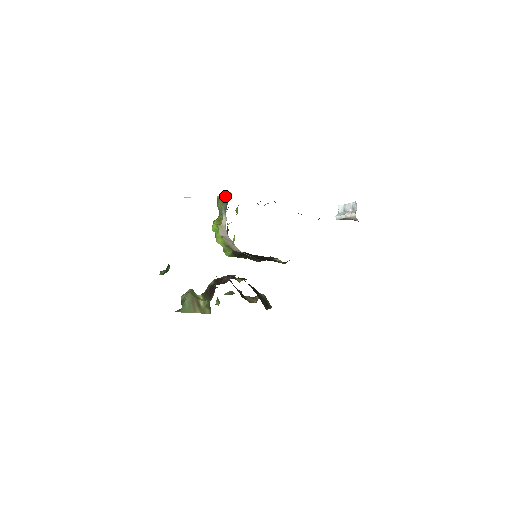
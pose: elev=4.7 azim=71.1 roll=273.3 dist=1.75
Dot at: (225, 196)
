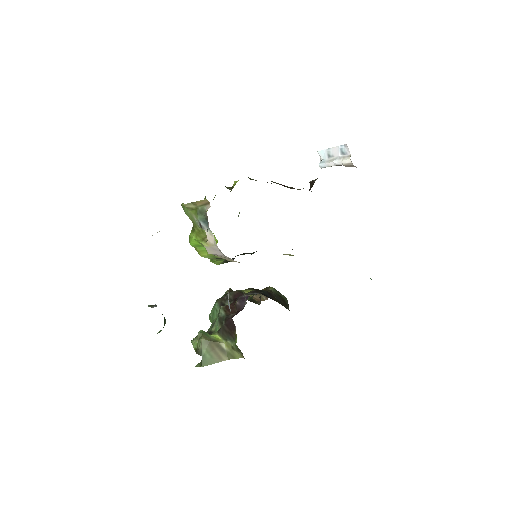
Dot at: (198, 204)
